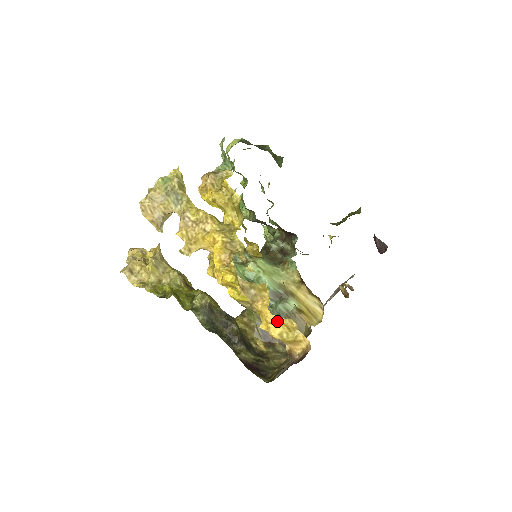
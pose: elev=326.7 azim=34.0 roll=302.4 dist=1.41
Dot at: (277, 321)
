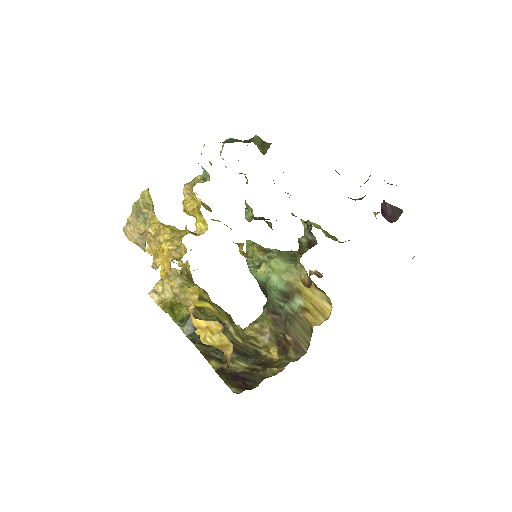
Dot at: (202, 325)
